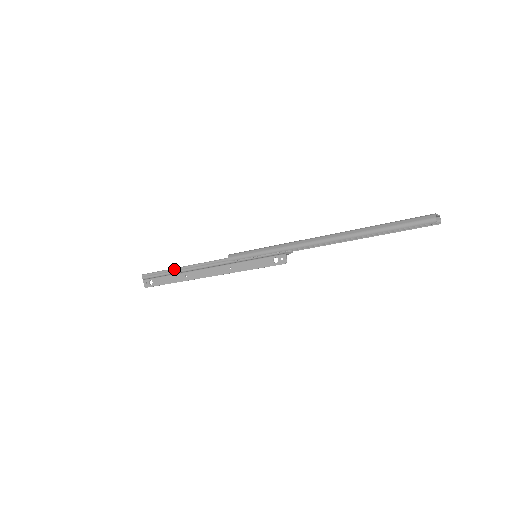
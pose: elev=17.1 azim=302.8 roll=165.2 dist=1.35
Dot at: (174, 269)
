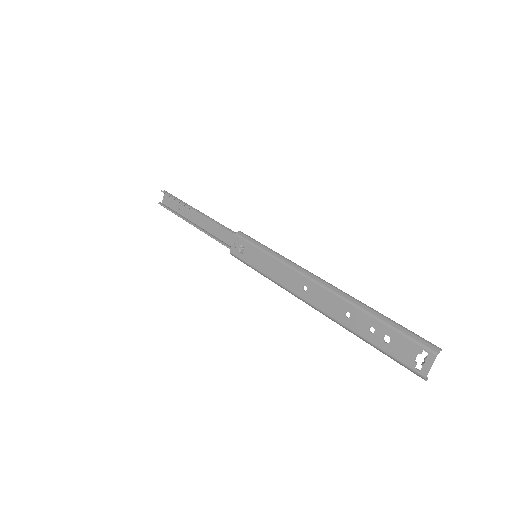
Dot at: (185, 220)
